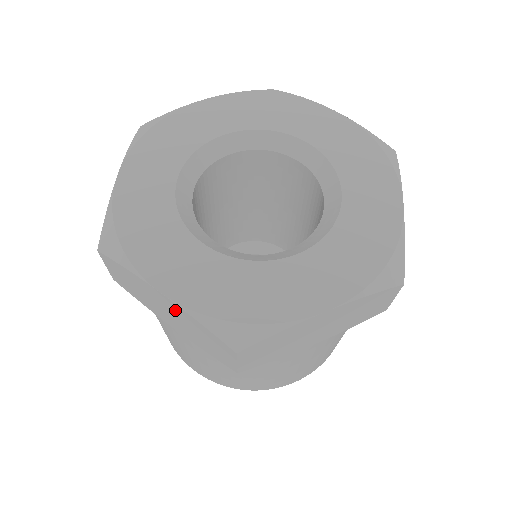
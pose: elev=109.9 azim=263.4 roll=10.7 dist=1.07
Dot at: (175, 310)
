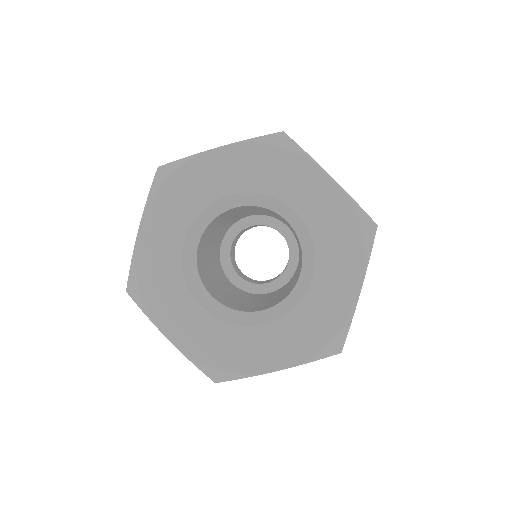
Dot at: occluded
